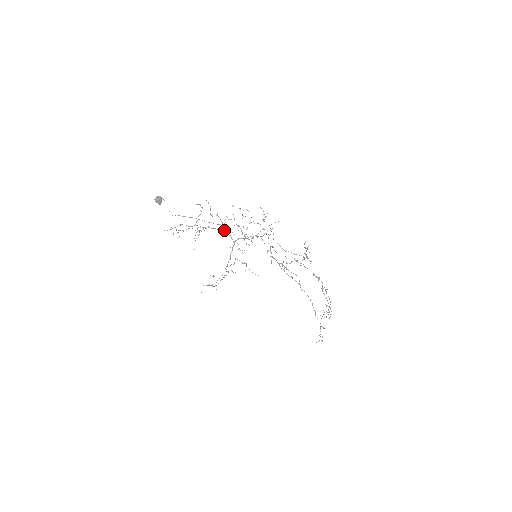
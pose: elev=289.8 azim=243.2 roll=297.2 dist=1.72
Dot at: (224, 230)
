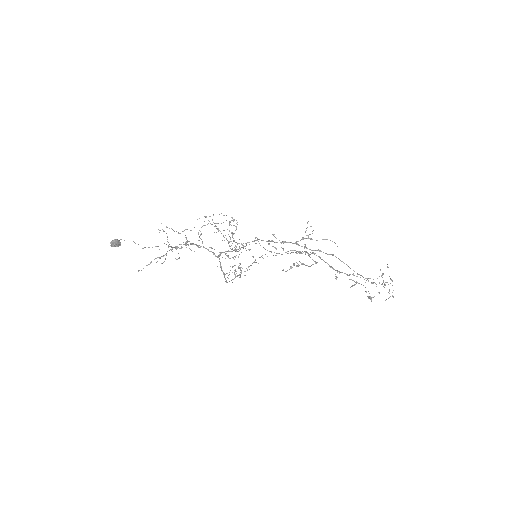
Dot at: occluded
